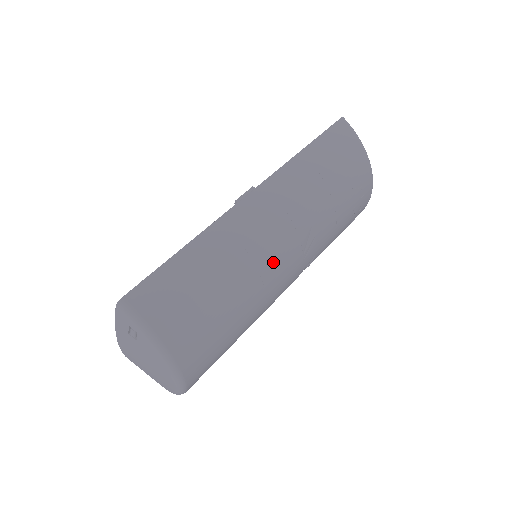
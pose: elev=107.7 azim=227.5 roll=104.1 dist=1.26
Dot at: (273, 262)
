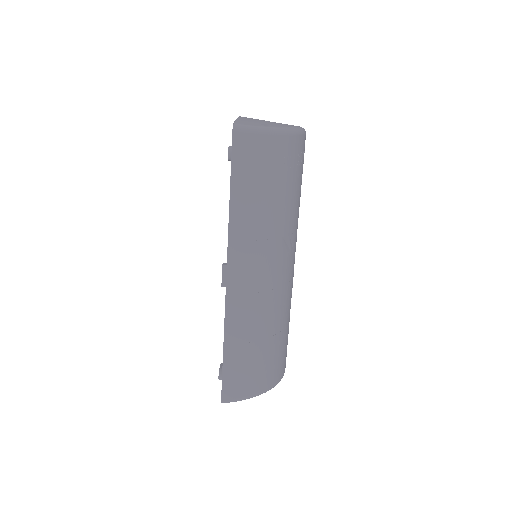
Dot at: (278, 290)
